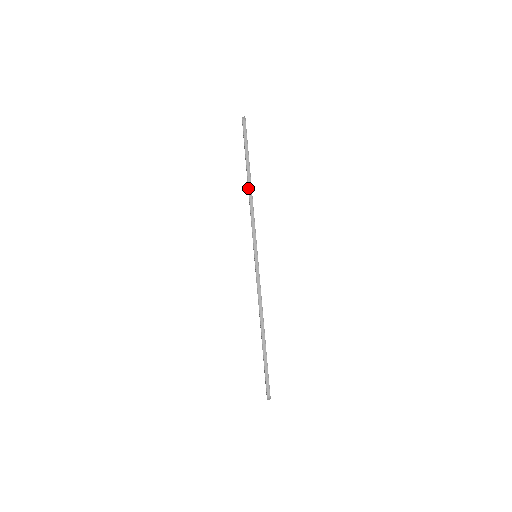
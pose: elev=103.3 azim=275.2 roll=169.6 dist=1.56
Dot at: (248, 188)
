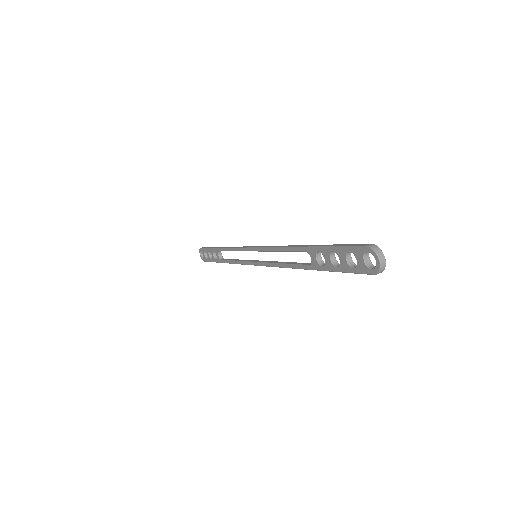
Dot at: (221, 248)
